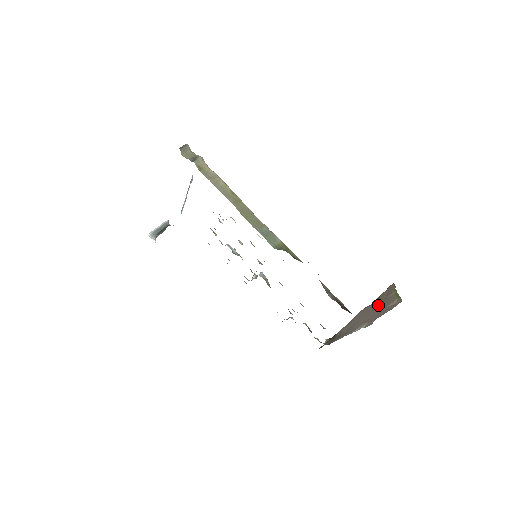
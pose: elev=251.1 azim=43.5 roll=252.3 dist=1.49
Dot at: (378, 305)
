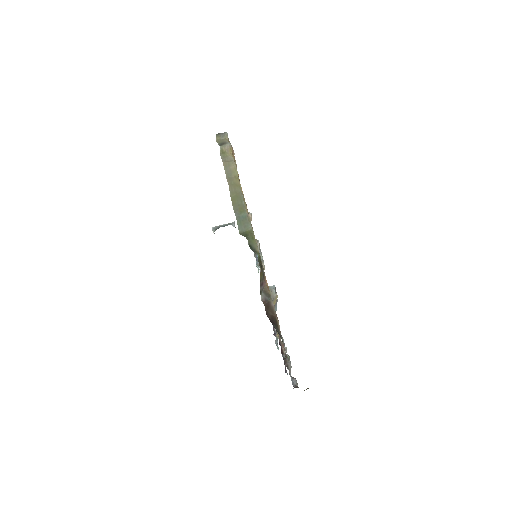
Dot at: occluded
